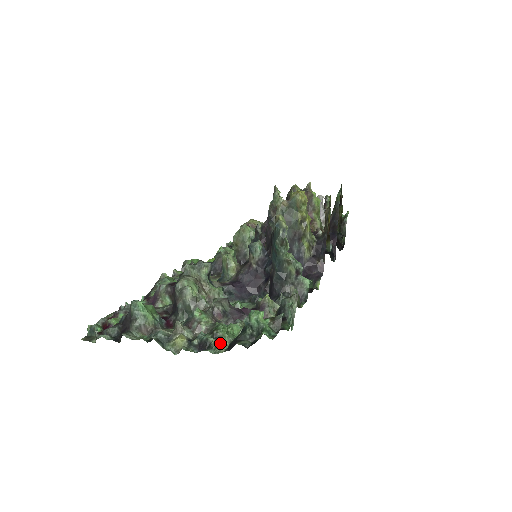
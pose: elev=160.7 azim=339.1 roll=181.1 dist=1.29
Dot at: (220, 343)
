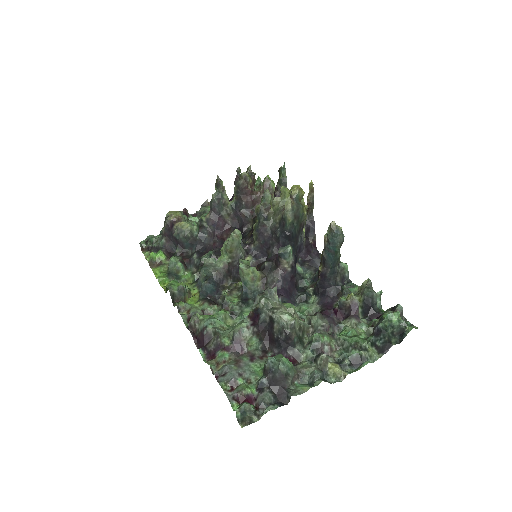
Dot at: (370, 351)
